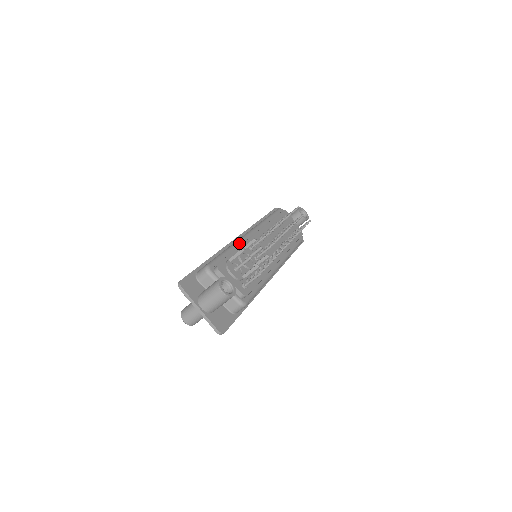
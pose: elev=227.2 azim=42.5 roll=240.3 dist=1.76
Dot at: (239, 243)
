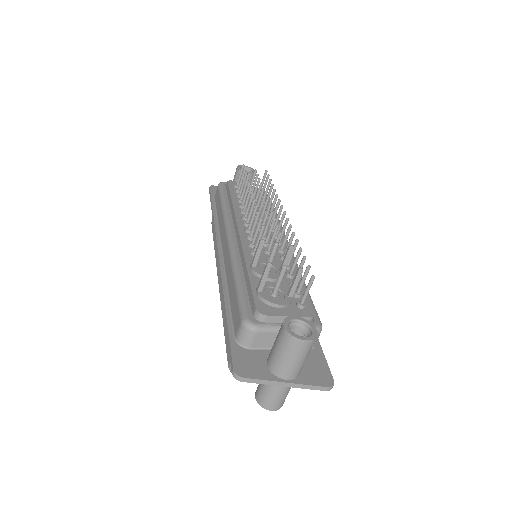
Dot at: (237, 258)
